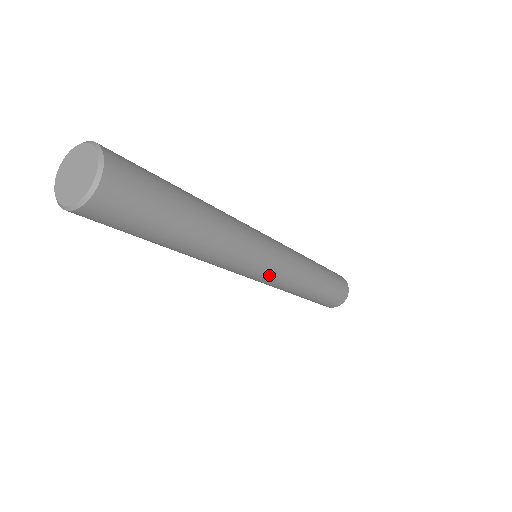
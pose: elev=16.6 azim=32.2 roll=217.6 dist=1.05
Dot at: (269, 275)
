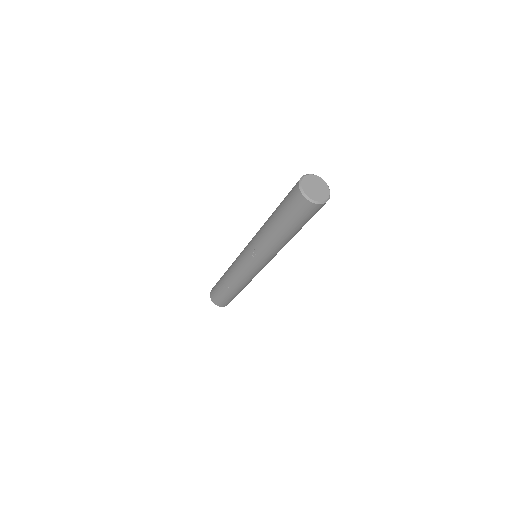
Dot at: (259, 270)
